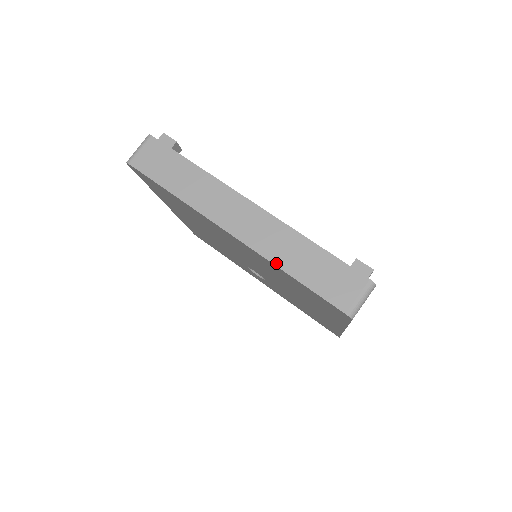
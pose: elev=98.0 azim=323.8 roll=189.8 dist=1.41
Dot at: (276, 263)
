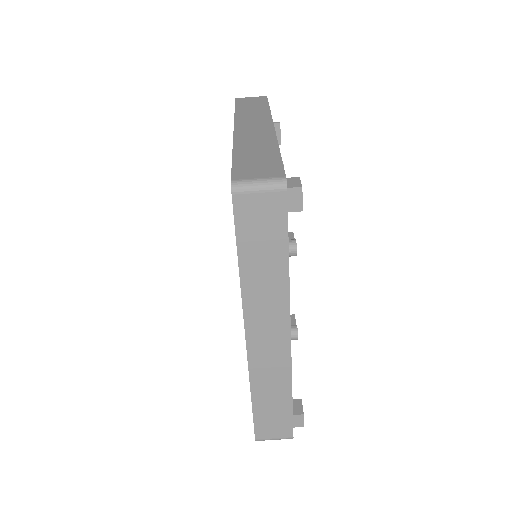
Dot at: (252, 385)
